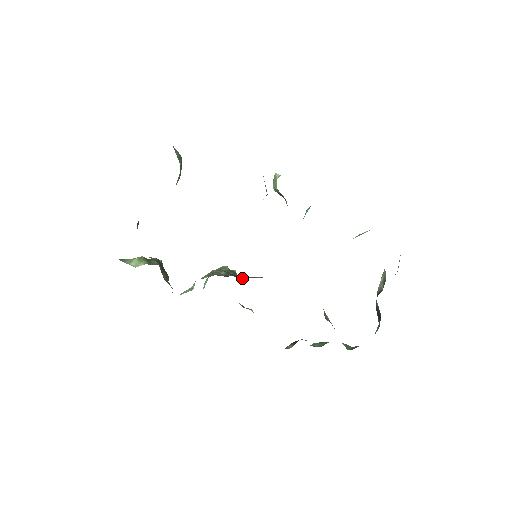
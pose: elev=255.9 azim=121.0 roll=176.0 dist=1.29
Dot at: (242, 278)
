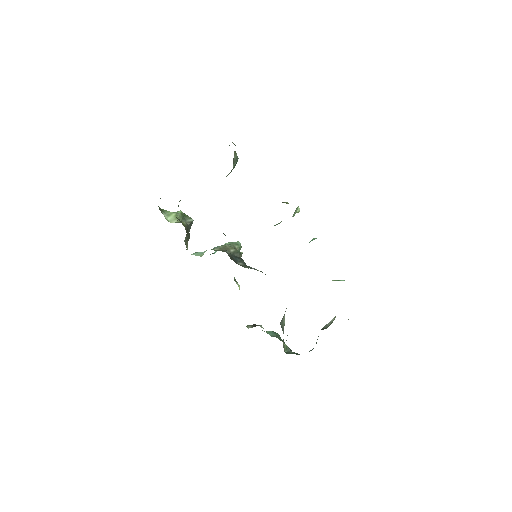
Dot at: (240, 264)
